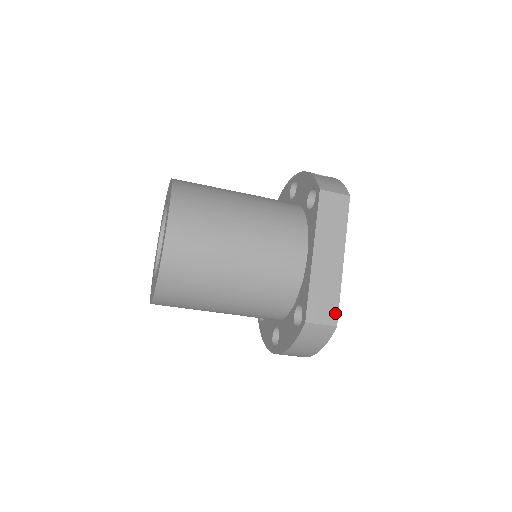
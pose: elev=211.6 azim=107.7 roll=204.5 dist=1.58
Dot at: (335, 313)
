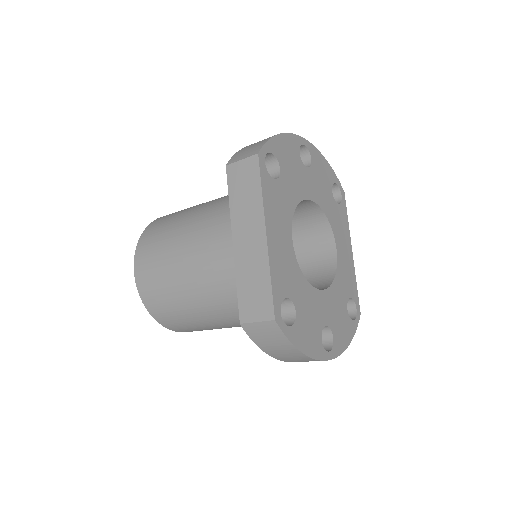
Dot at: (269, 304)
